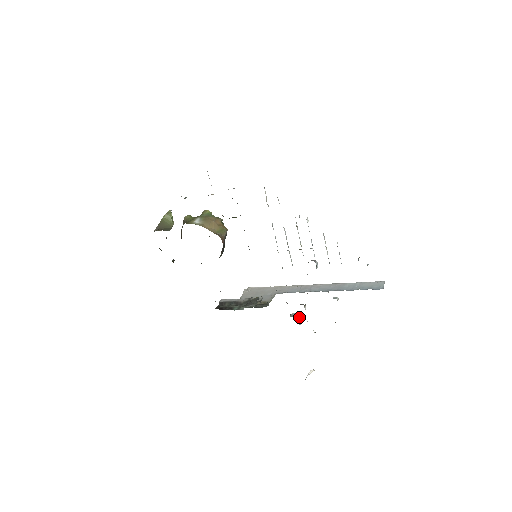
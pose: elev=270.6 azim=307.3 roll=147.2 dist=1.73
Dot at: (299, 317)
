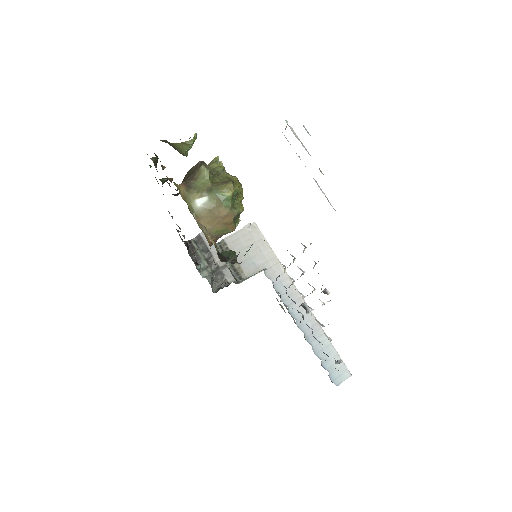
Dot at: occluded
